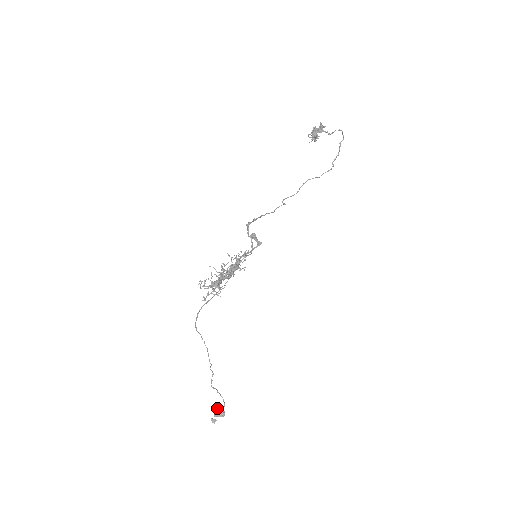
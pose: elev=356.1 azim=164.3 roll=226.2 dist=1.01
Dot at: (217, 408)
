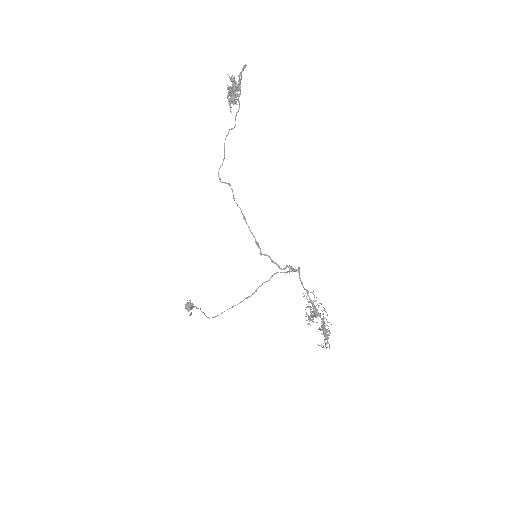
Dot at: (185, 306)
